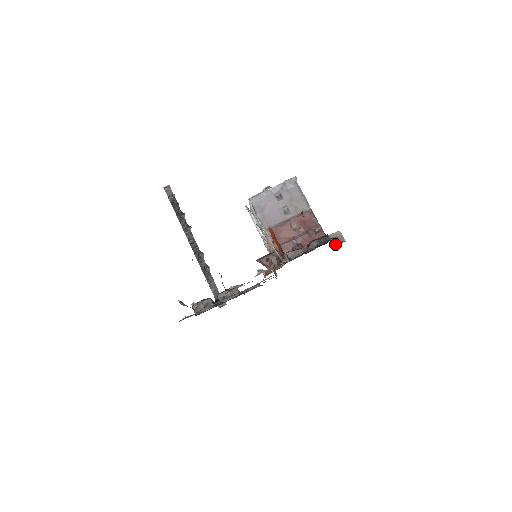
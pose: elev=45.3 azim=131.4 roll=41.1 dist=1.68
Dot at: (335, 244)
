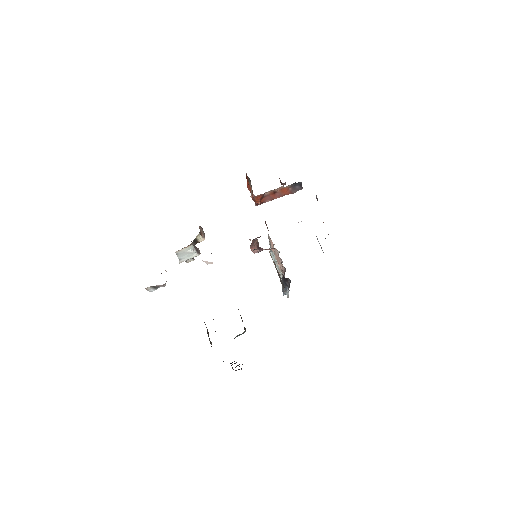
Dot at: occluded
